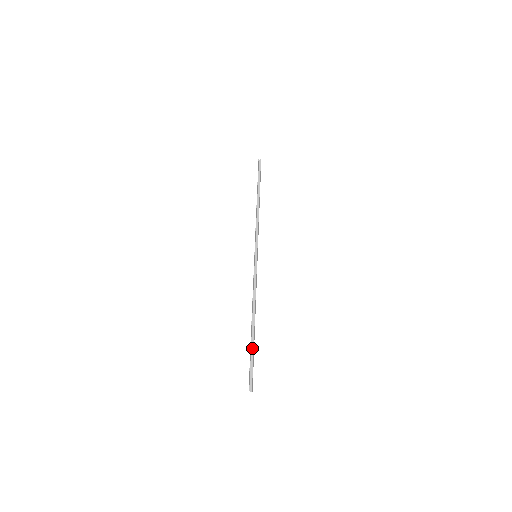
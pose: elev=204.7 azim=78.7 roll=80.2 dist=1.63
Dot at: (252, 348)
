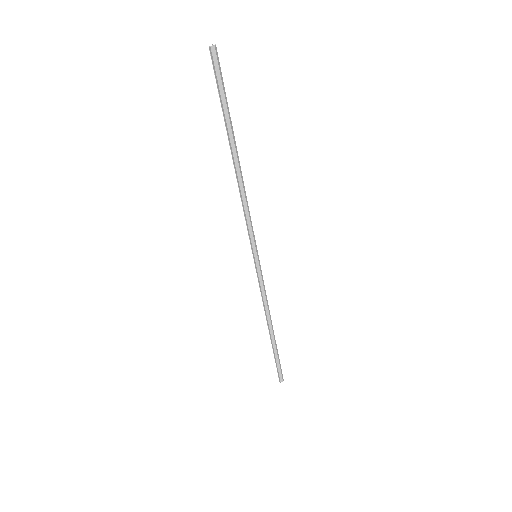
Dot at: (275, 353)
